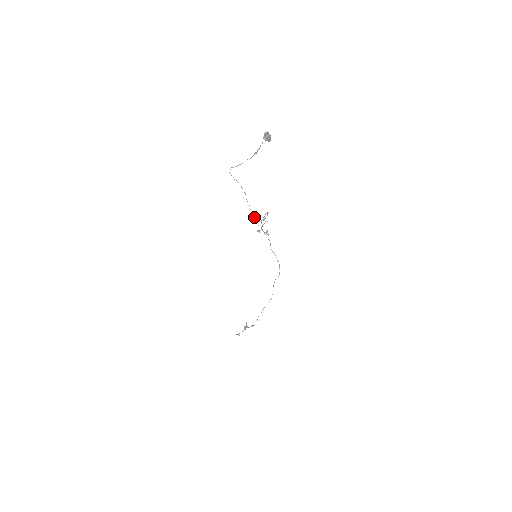
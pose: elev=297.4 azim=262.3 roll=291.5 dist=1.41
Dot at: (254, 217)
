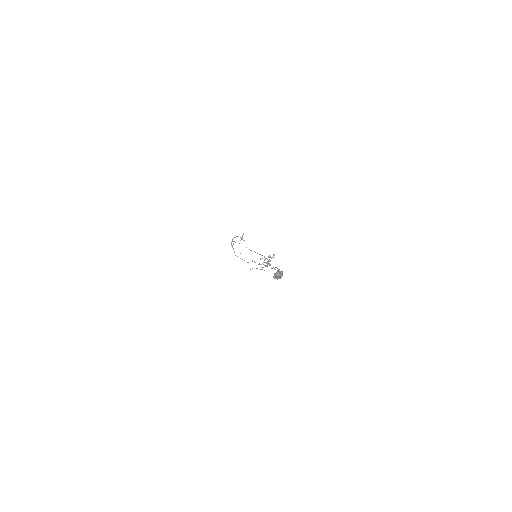
Dot at: occluded
